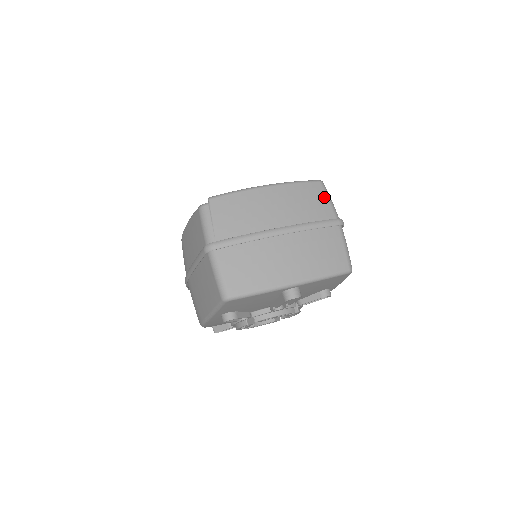
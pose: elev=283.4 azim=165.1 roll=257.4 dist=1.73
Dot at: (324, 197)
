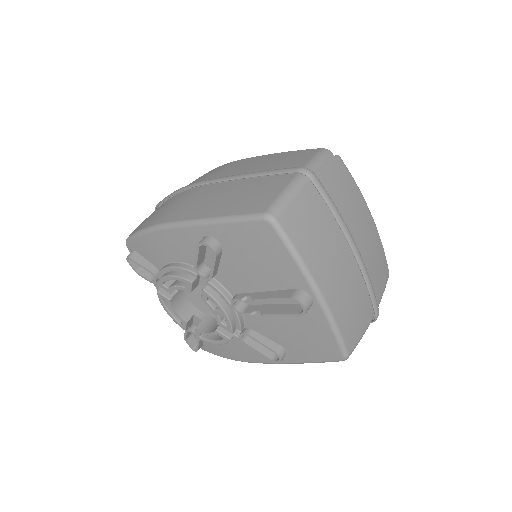
Dot at: (384, 285)
